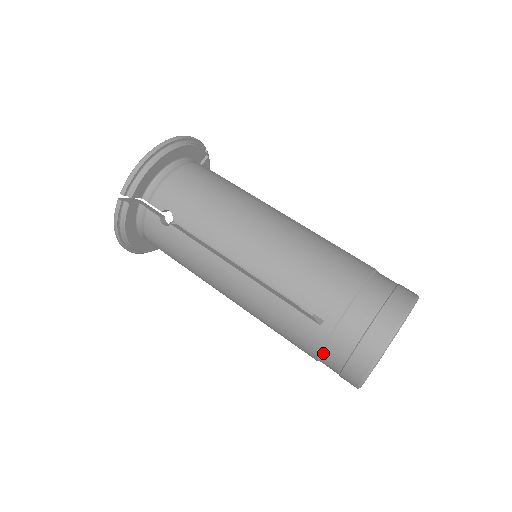
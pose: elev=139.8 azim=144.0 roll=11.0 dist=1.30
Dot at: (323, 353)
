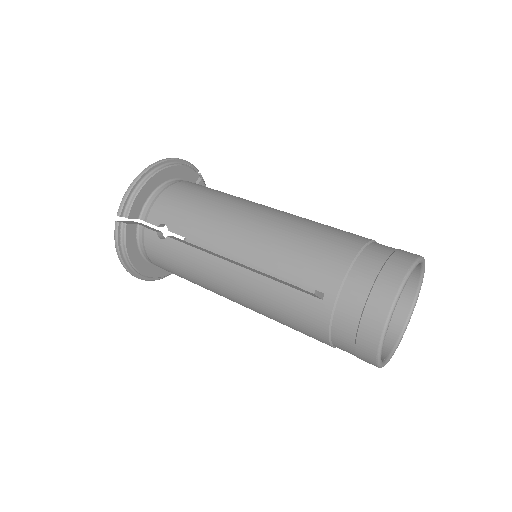
Dot at: (332, 331)
